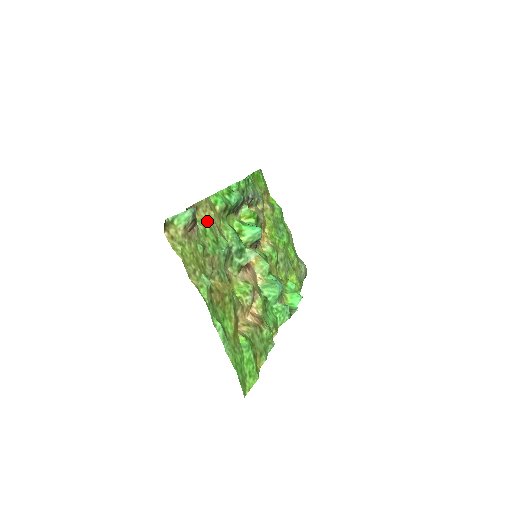
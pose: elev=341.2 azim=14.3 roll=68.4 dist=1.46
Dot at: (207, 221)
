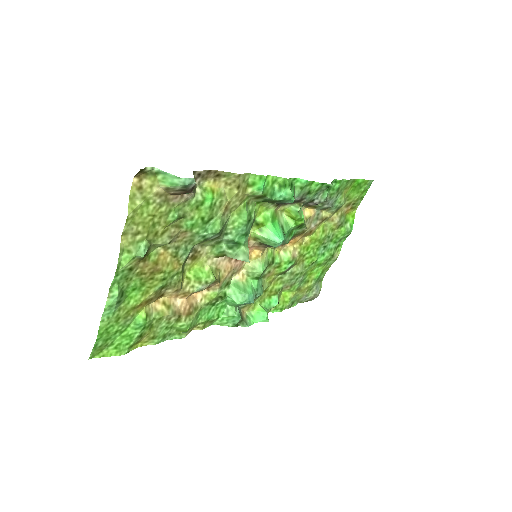
Dot at: (217, 195)
